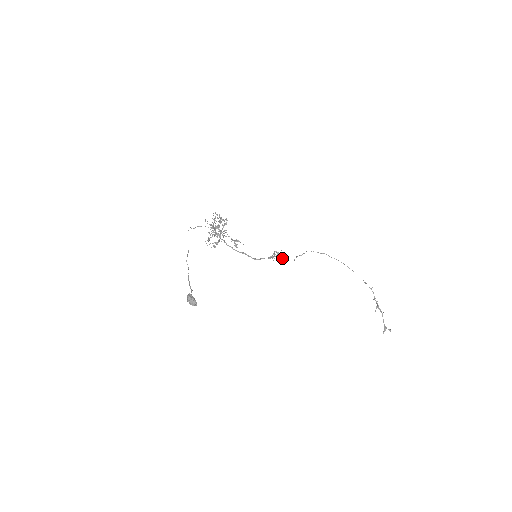
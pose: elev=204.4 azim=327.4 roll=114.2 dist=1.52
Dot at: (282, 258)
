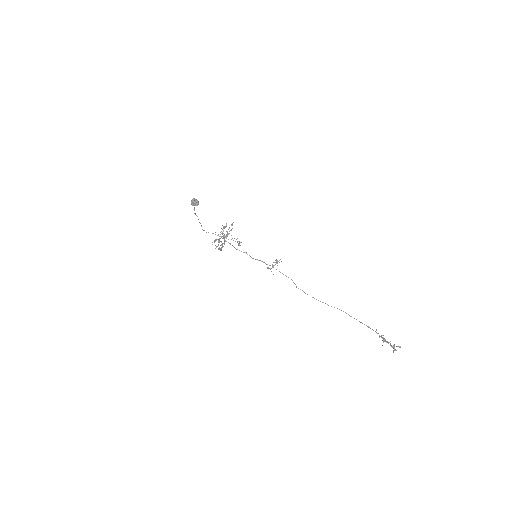
Dot at: occluded
